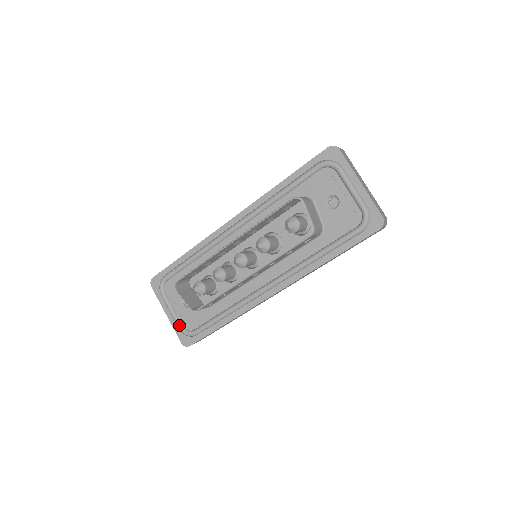
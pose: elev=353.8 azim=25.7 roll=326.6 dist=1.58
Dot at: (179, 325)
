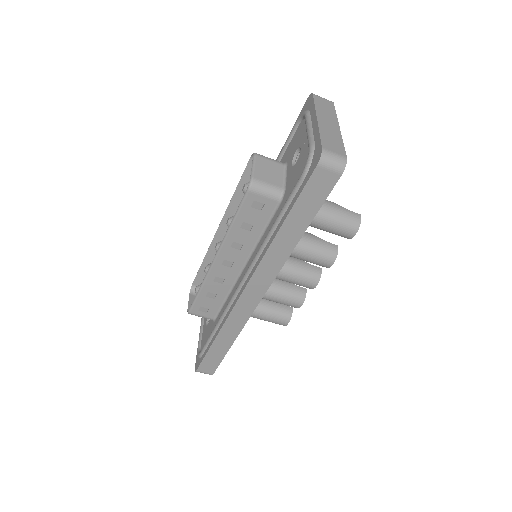
Dot at: (198, 345)
